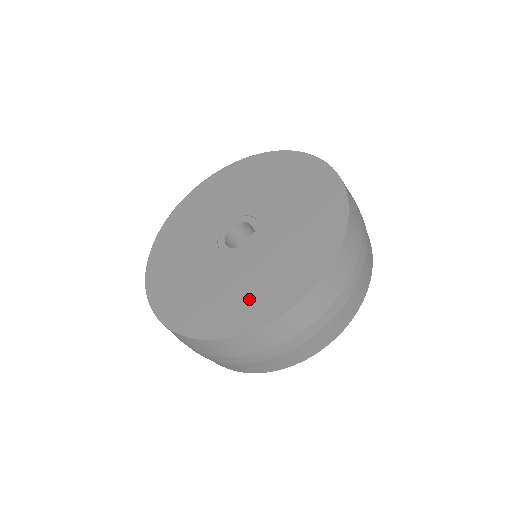
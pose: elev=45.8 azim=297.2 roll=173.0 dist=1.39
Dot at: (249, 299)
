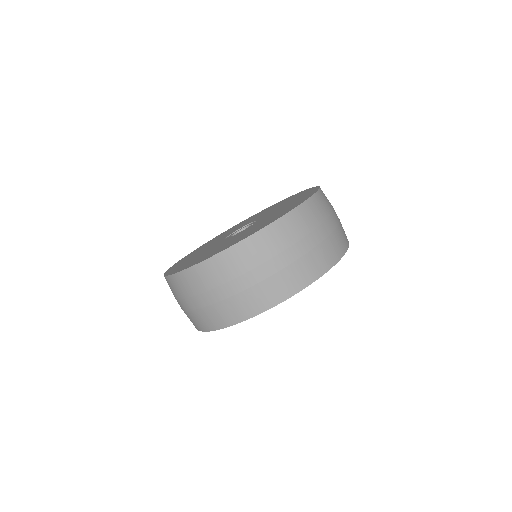
Dot at: (226, 245)
